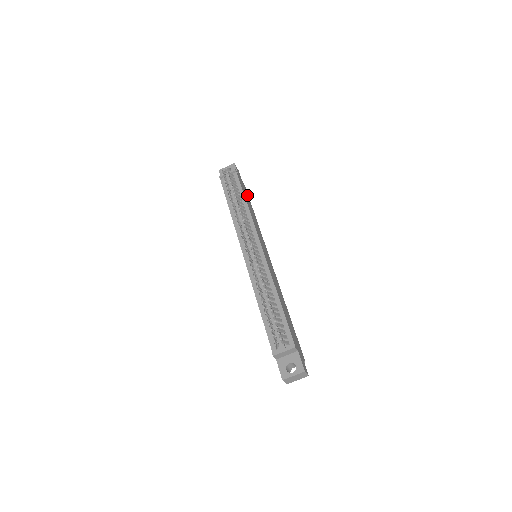
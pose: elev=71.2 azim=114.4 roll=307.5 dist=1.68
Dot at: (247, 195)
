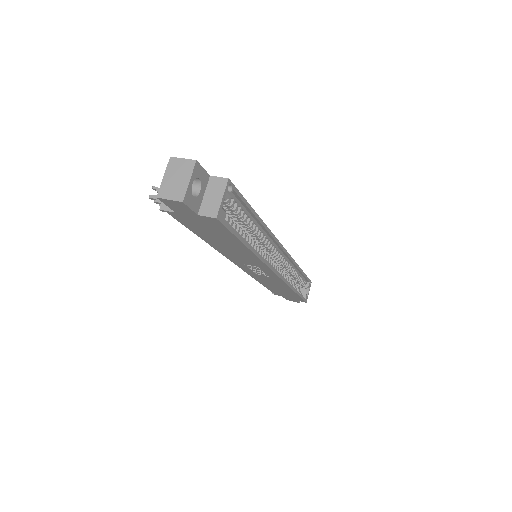
Dot at: occluded
